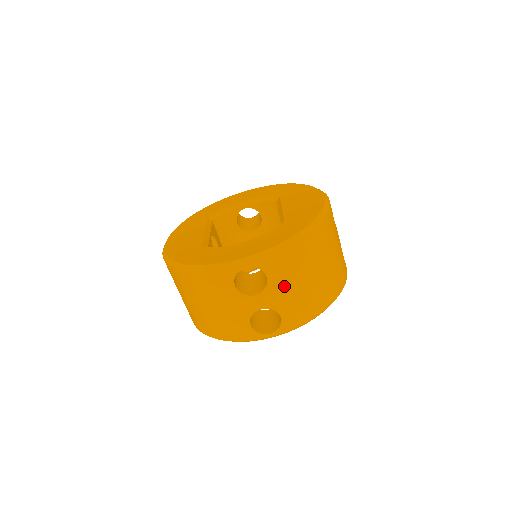
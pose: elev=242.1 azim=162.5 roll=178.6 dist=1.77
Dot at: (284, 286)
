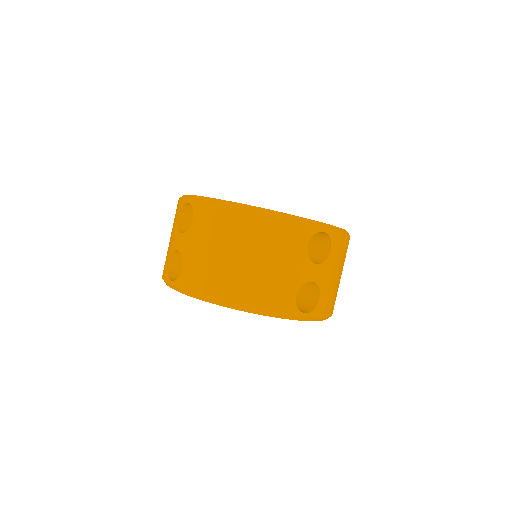
Dot at: (333, 268)
